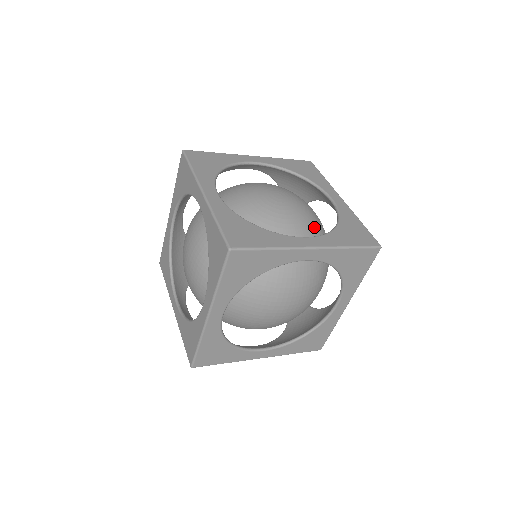
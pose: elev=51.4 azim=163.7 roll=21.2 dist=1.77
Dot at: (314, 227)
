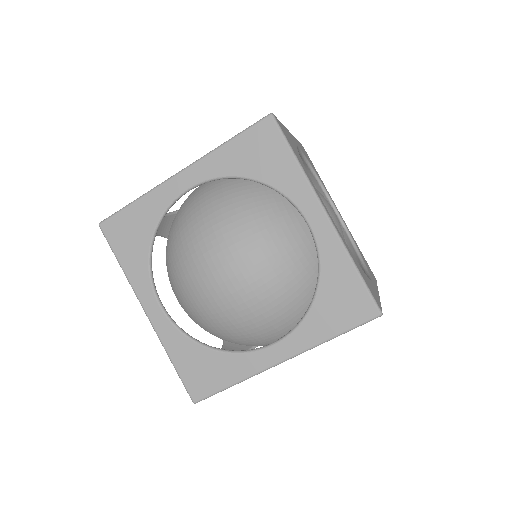
Dot at: occluded
